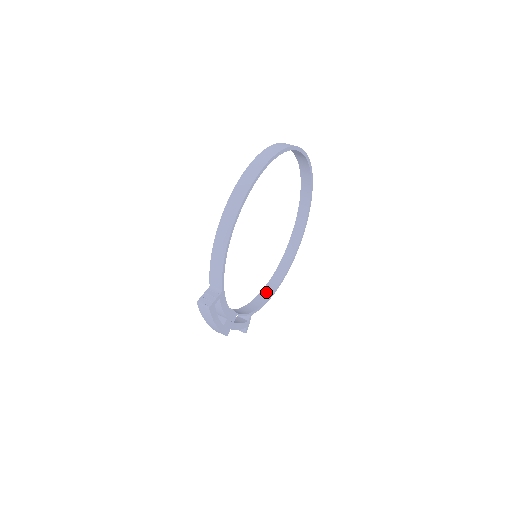
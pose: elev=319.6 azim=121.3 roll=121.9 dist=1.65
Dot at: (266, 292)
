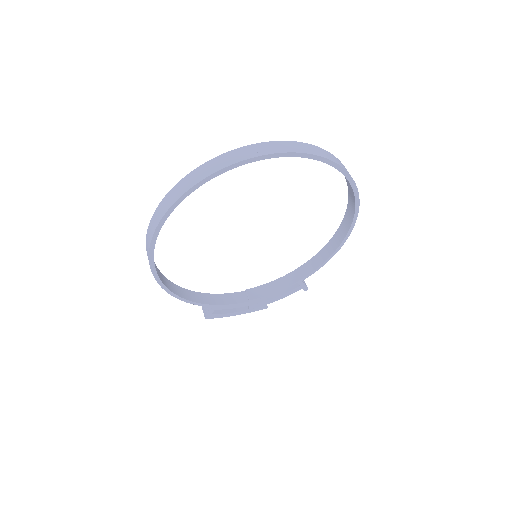
Dot at: (329, 248)
